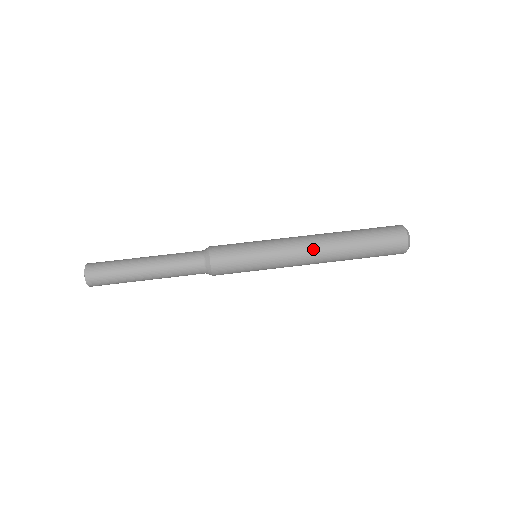
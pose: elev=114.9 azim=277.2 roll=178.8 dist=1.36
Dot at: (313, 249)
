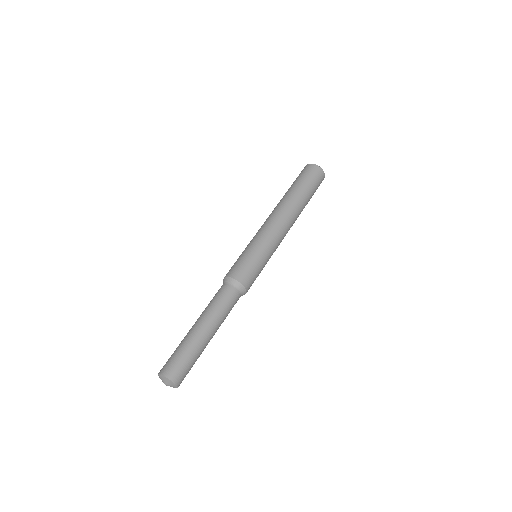
Dot at: (287, 220)
